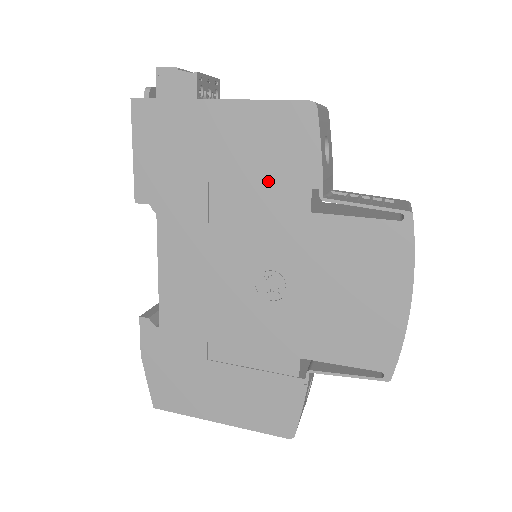
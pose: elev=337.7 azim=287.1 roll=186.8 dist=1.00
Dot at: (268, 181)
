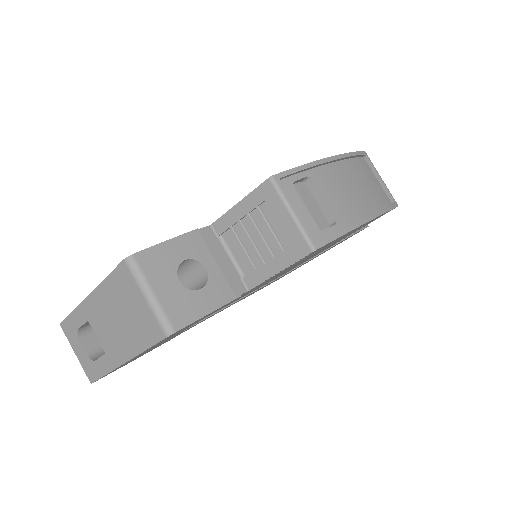
Dot at: occluded
